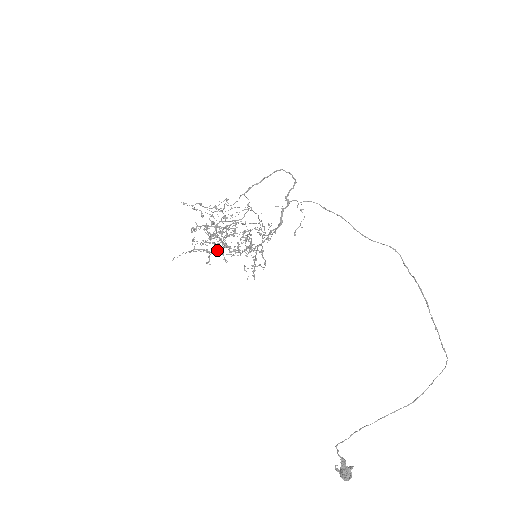
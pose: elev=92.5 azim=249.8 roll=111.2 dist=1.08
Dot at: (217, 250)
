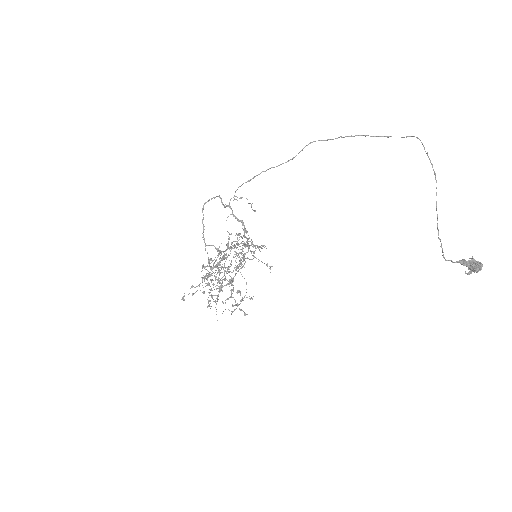
Dot at: occluded
